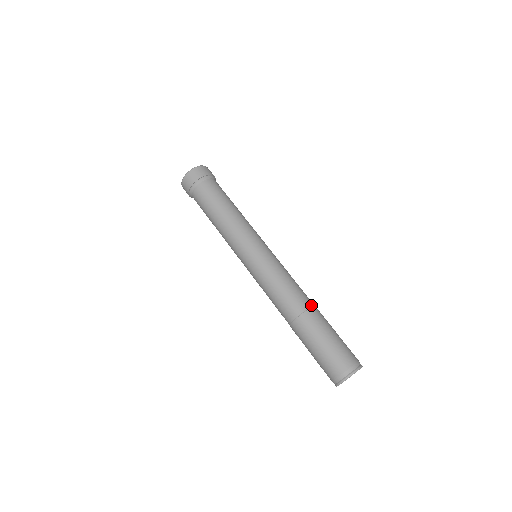
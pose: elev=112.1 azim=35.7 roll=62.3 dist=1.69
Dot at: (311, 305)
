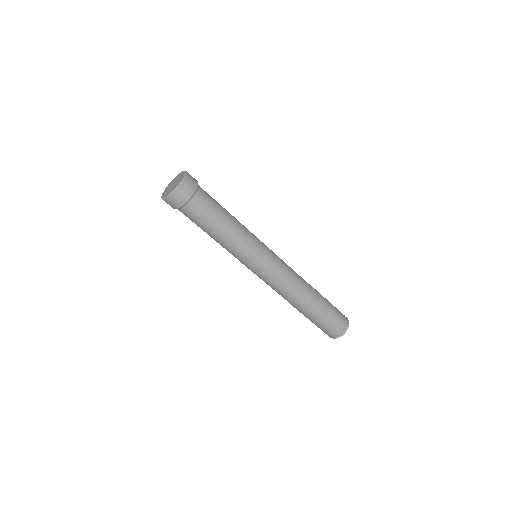
Dot at: (311, 292)
